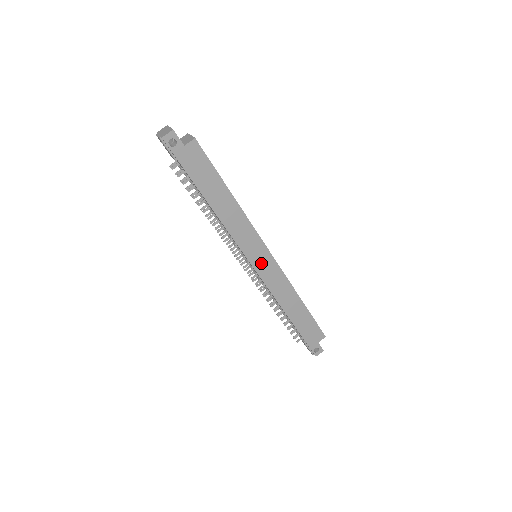
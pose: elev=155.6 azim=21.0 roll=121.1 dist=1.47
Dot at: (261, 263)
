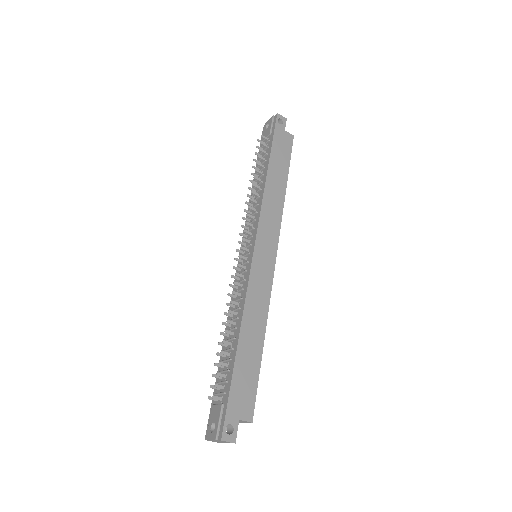
Dot at: (263, 253)
